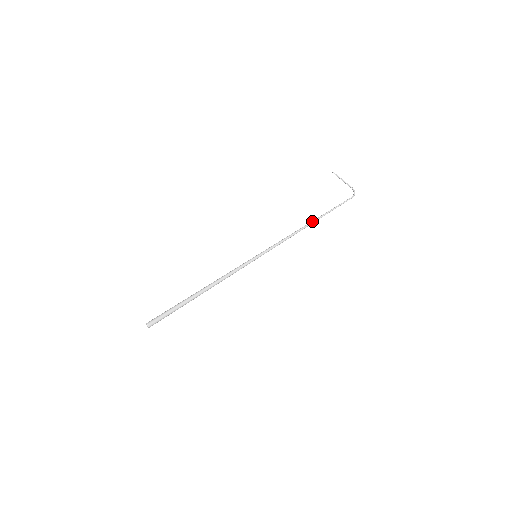
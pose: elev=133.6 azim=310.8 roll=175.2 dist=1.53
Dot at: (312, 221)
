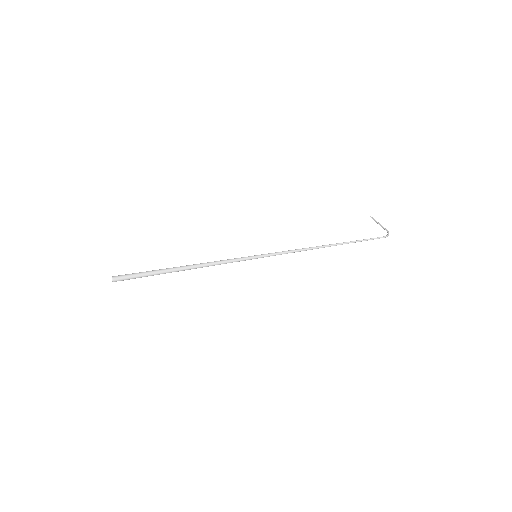
Dot at: (330, 244)
